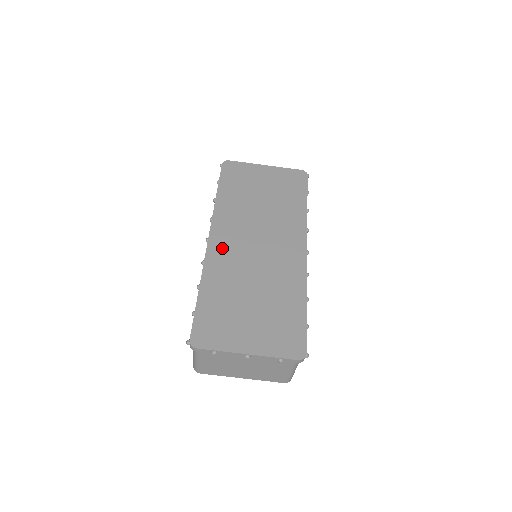
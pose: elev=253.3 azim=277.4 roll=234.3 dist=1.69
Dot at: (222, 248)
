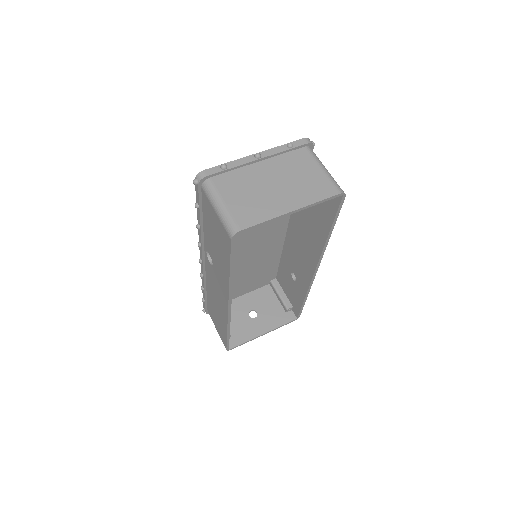
Dot at: occluded
